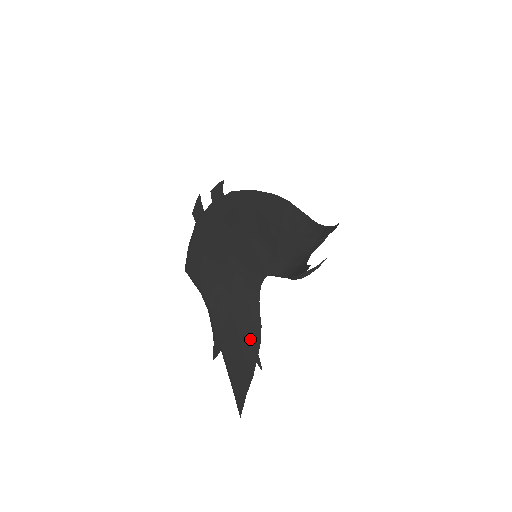
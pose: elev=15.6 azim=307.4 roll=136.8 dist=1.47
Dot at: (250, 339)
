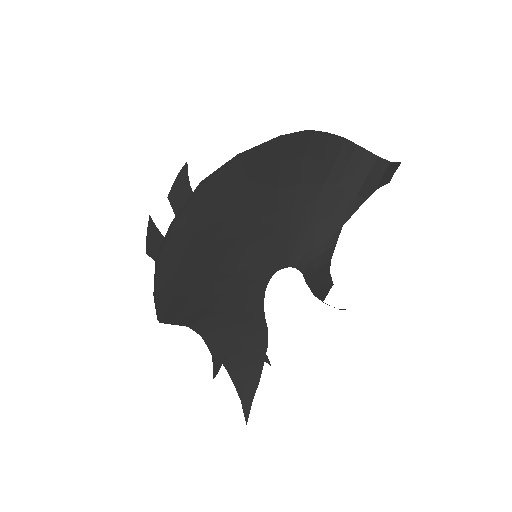
Dot at: (255, 346)
